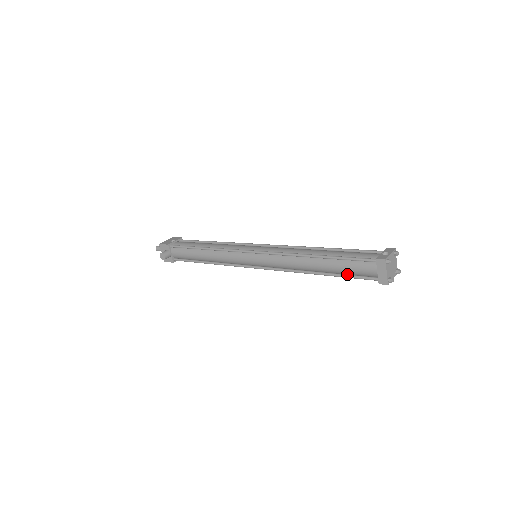
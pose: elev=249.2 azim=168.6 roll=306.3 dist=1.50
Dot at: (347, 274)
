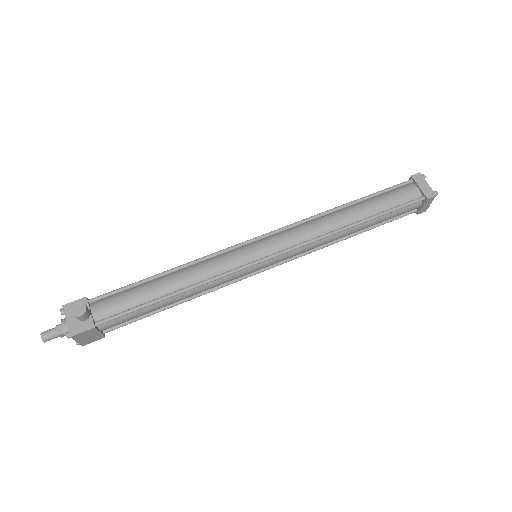
Dot at: (387, 213)
